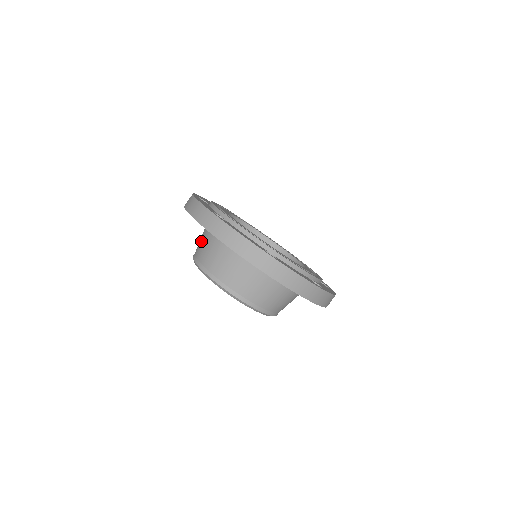
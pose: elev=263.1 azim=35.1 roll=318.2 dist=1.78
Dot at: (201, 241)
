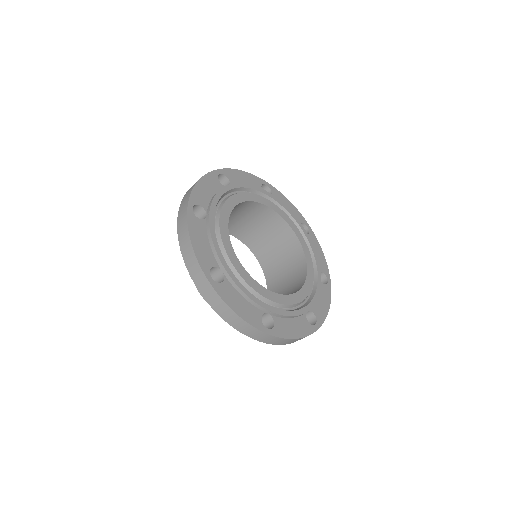
Dot at: occluded
